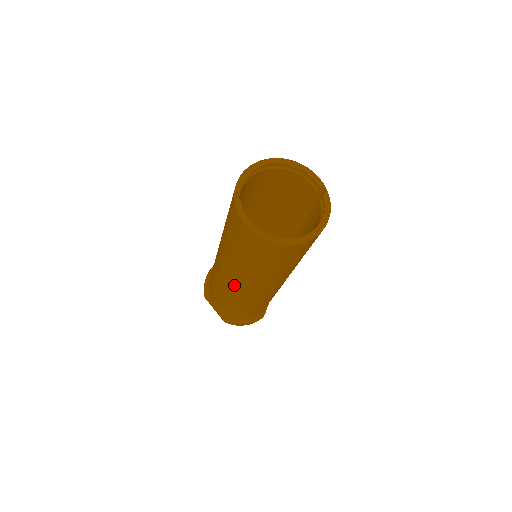
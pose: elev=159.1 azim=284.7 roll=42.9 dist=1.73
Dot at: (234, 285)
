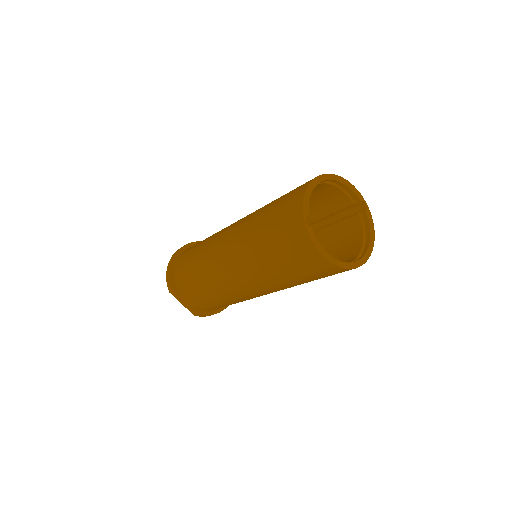
Dot at: (244, 291)
